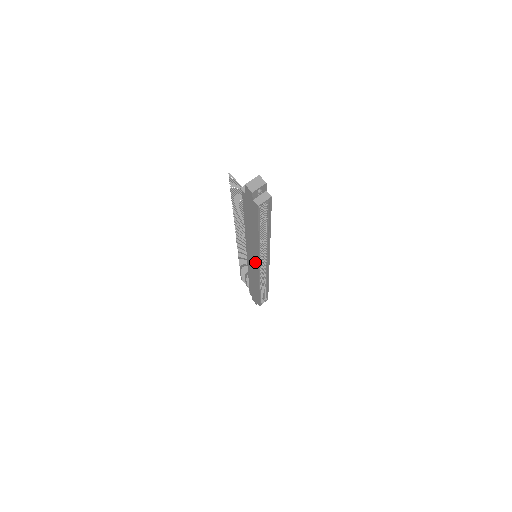
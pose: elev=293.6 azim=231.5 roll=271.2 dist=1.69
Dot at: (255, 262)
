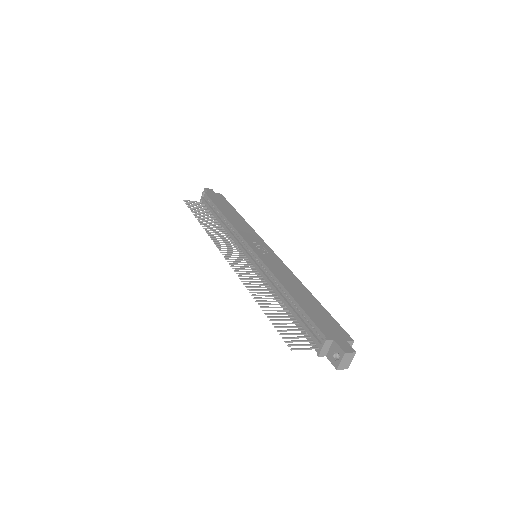
Dot at: occluded
